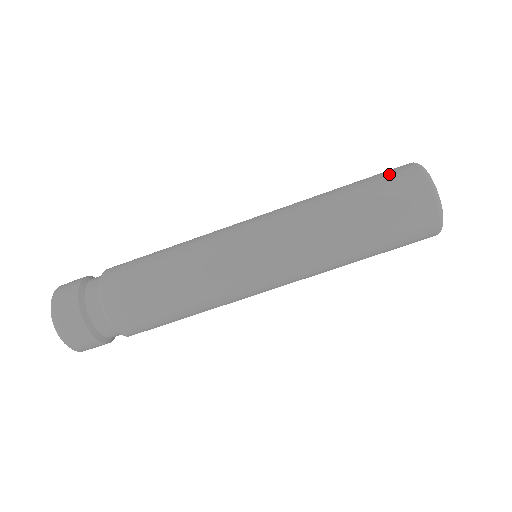
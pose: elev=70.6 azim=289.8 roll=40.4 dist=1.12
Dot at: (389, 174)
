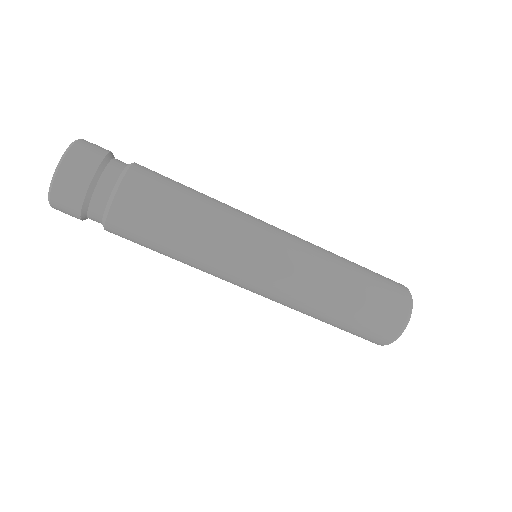
Dot at: (389, 304)
